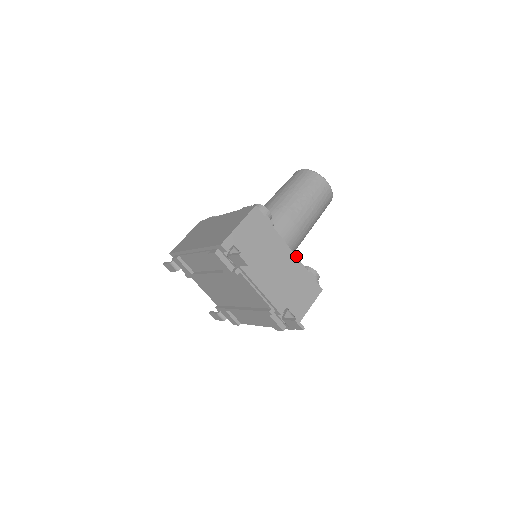
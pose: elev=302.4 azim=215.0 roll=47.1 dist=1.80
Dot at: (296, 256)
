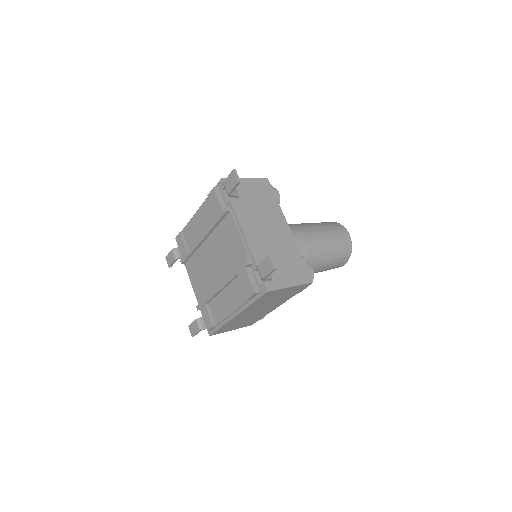
Dot at: occluded
